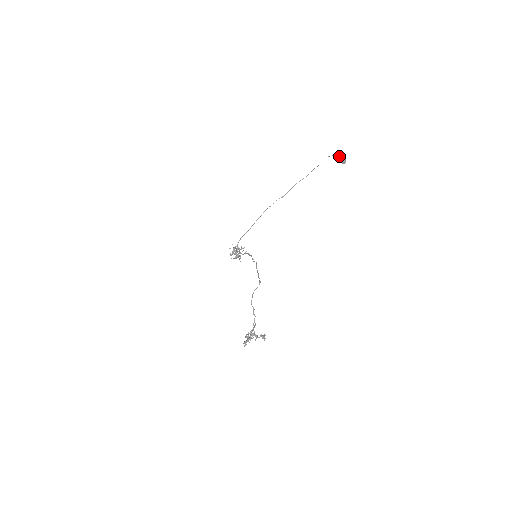
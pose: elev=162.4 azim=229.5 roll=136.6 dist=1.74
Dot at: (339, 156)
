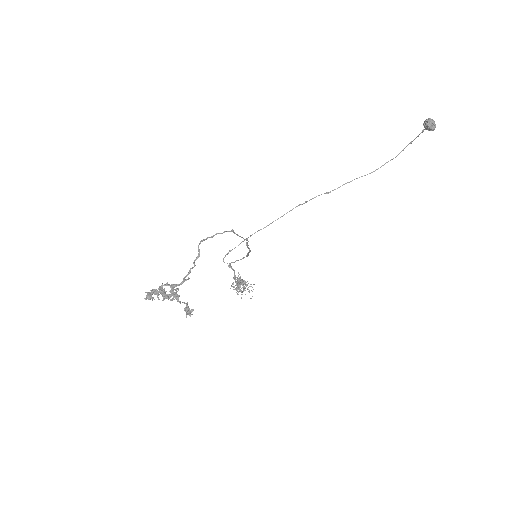
Dot at: occluded
